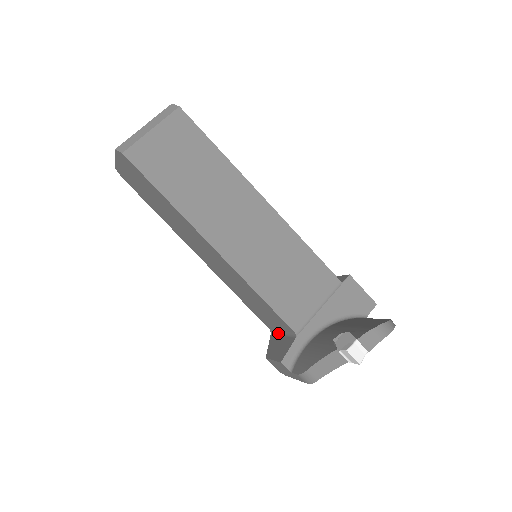
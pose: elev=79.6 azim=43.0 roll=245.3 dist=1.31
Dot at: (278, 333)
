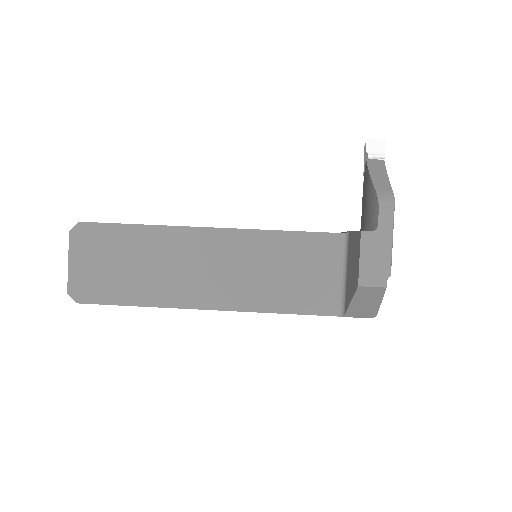
Dot at: (344, 288)
